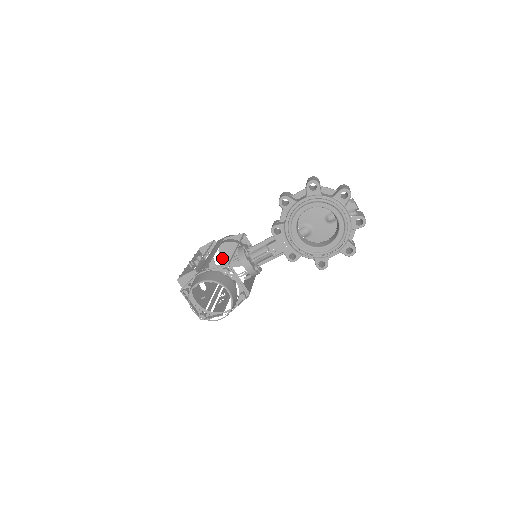
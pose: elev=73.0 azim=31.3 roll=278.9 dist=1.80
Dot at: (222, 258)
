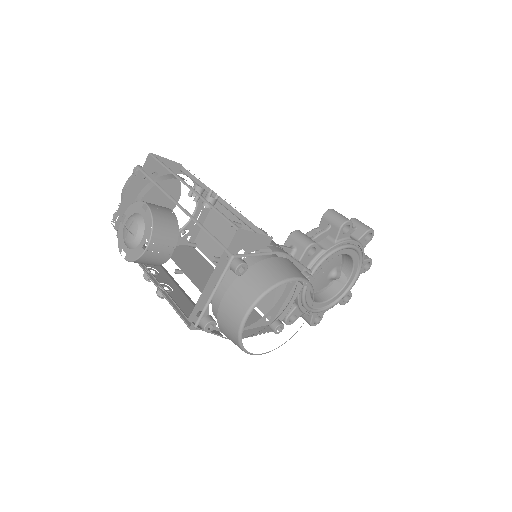
Dot at: occluded
